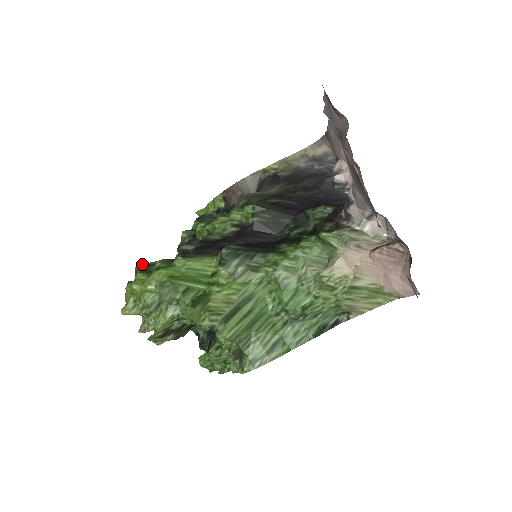
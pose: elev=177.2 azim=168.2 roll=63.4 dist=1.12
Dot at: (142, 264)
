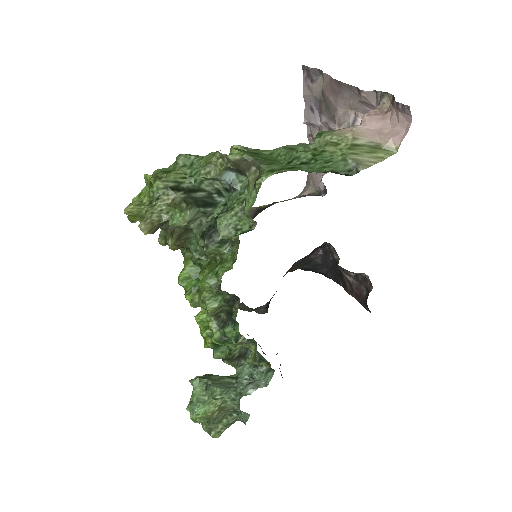
Dot at: occluded
